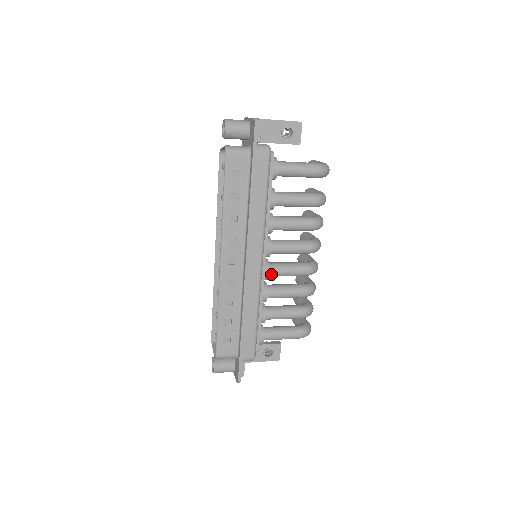
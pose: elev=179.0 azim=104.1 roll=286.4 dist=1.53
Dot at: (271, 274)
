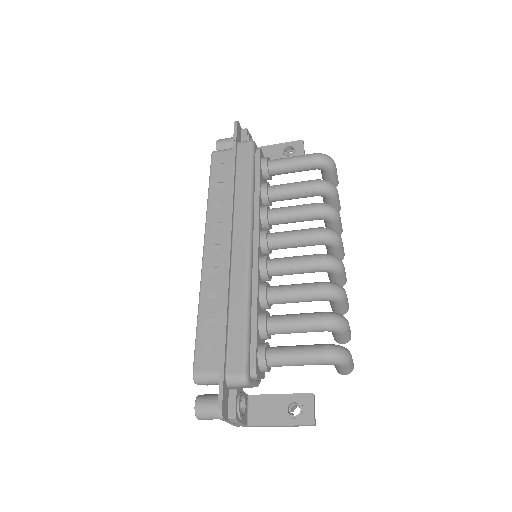
Dot at: (271, 267)
